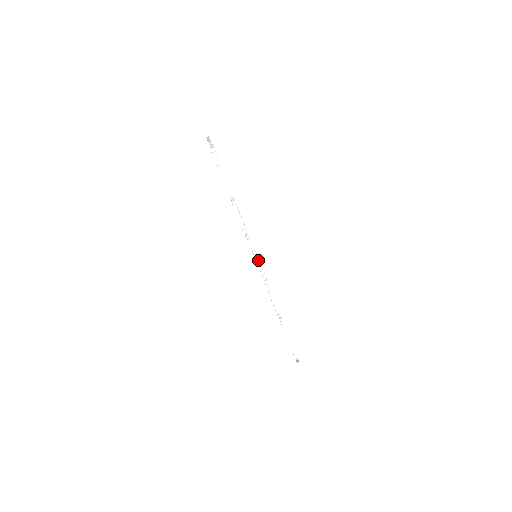
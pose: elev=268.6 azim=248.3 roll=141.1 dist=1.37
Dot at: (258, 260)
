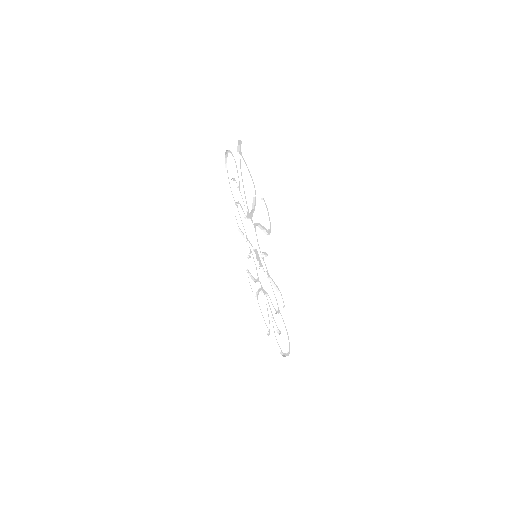
Dot at: (262, 259)
